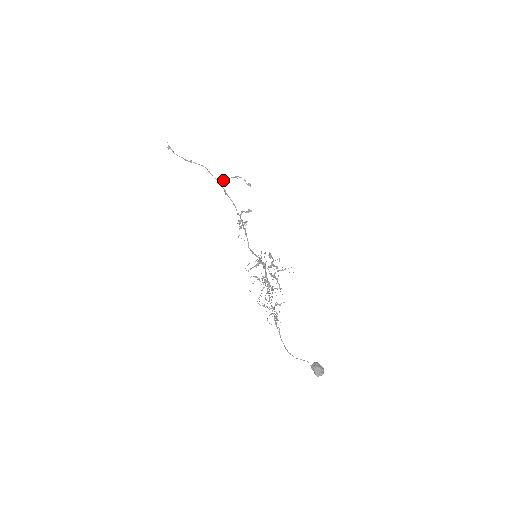
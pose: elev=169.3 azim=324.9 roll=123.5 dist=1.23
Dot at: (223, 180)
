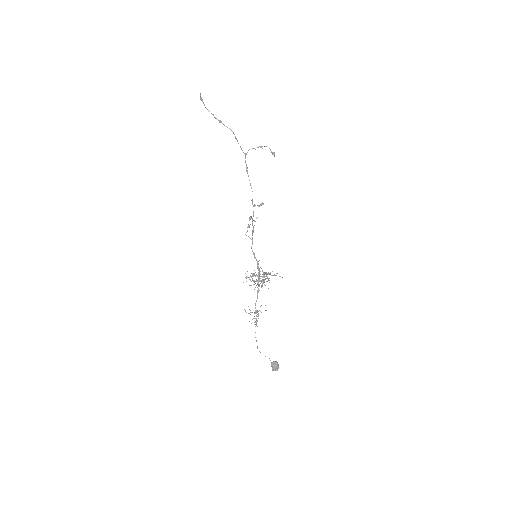
Dot at: occluded
